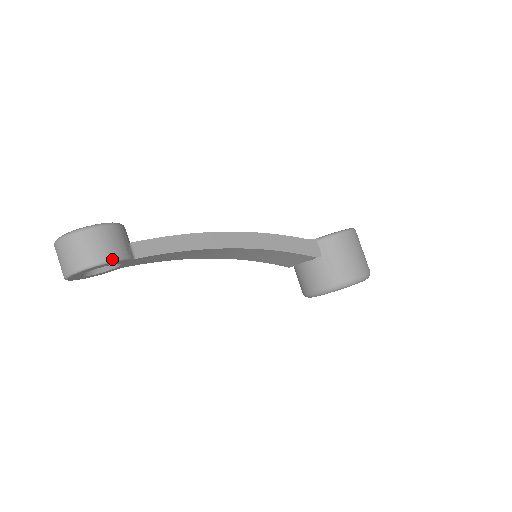
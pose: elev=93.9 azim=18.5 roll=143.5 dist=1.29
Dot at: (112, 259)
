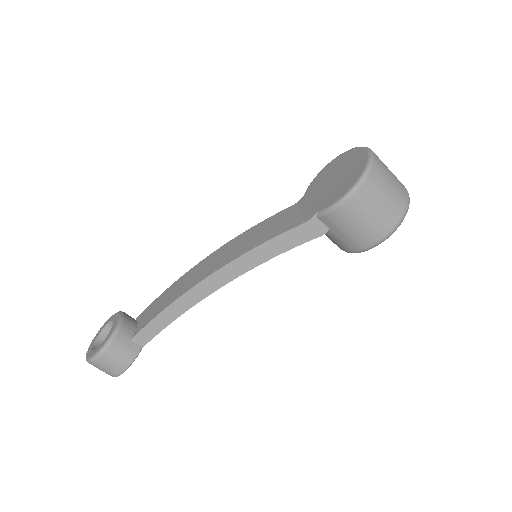
Dot at: (126, 368)
